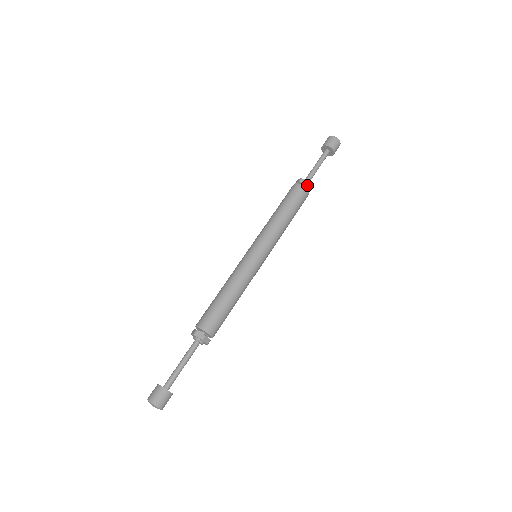
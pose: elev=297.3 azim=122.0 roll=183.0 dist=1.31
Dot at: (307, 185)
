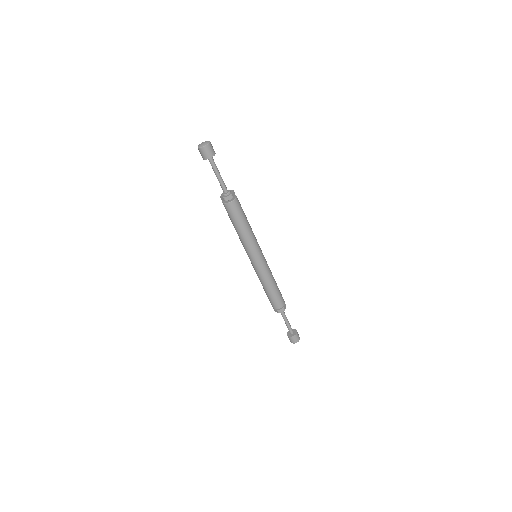
Dot at: (232, 198)
